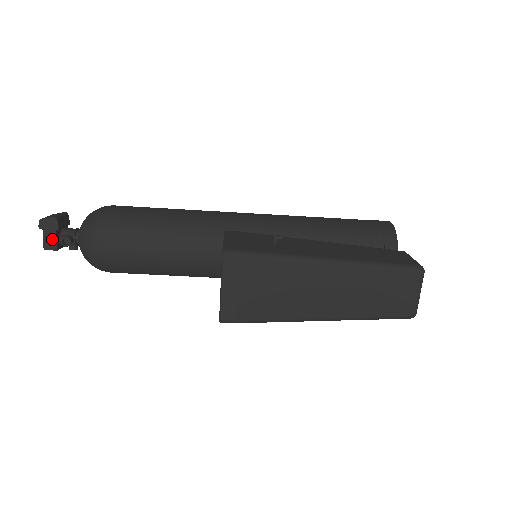
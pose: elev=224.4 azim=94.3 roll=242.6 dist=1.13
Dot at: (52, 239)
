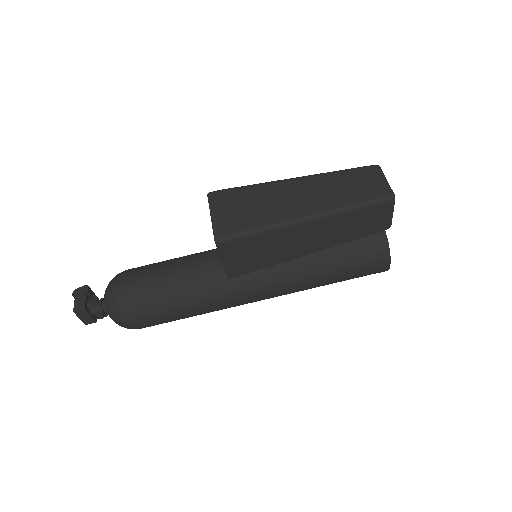
Dot at: (82, 301)
